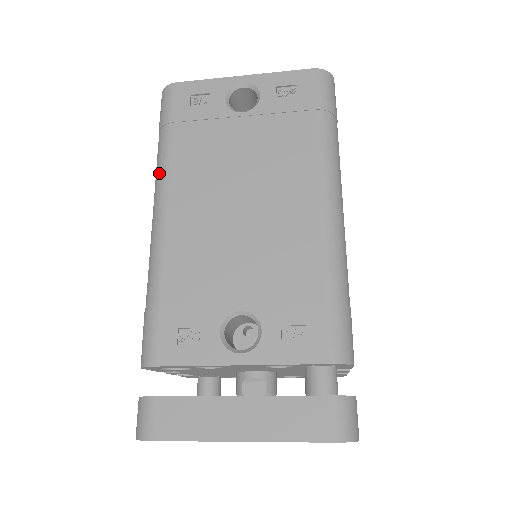
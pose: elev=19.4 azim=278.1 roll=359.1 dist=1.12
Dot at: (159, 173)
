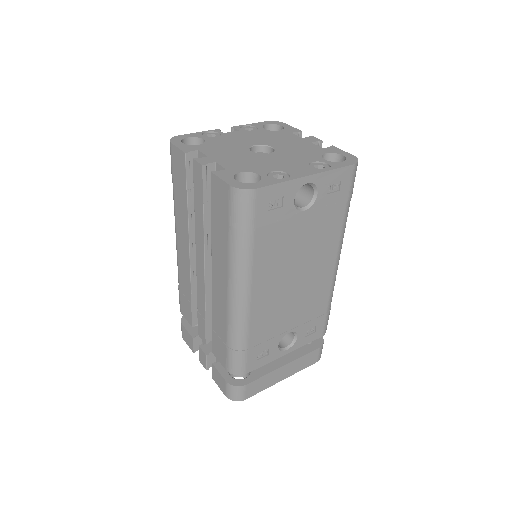
Dot at: (242, 269)
